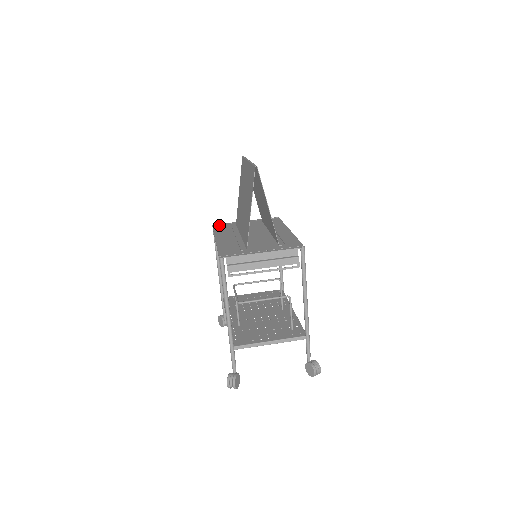
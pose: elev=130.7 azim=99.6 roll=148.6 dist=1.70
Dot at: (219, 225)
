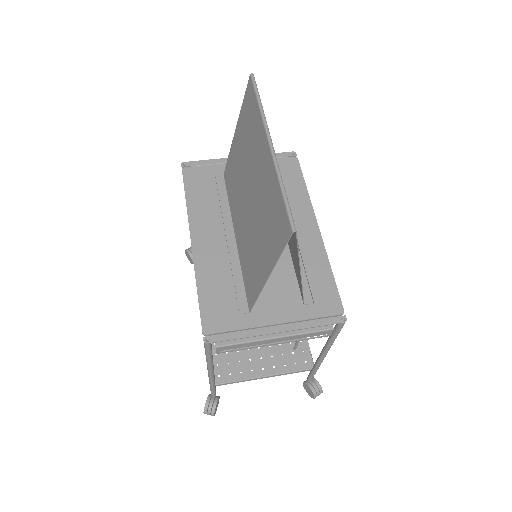
Dot at: (193, 169)
